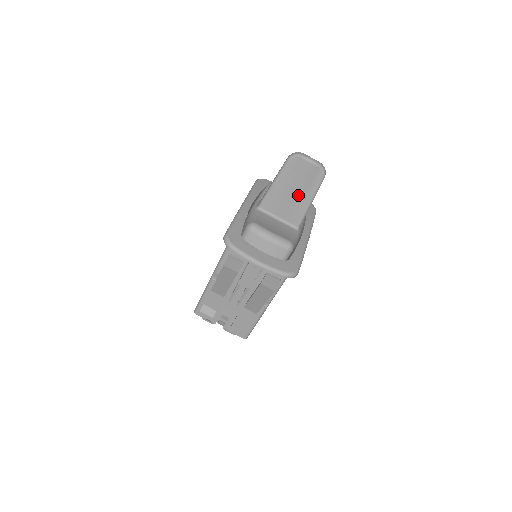
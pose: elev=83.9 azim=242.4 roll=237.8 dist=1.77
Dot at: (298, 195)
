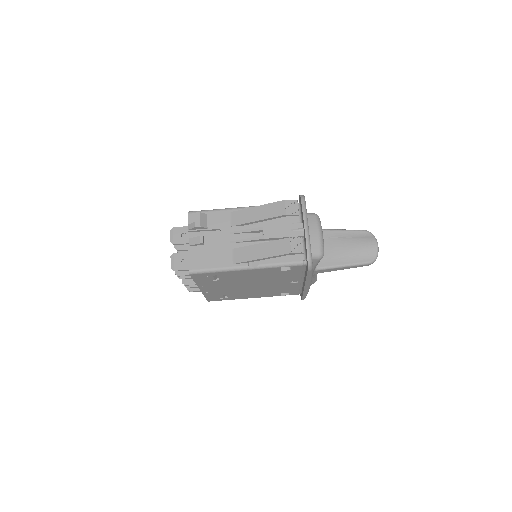
Dot at: (345, 252)
